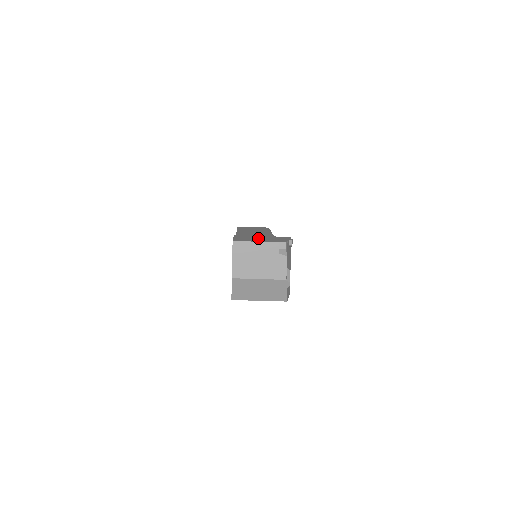
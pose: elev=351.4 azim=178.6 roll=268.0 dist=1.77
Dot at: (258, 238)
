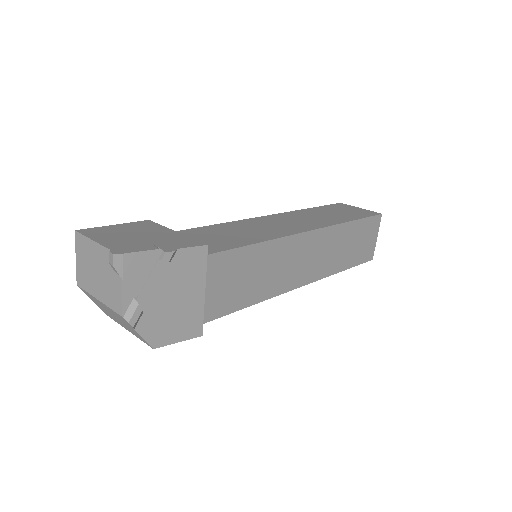
Dot at: (138, 234)
